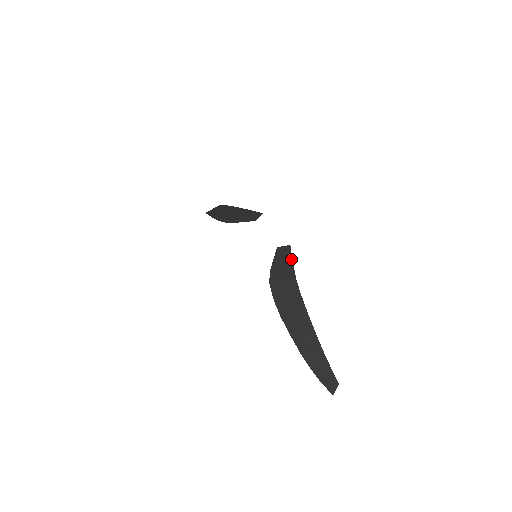
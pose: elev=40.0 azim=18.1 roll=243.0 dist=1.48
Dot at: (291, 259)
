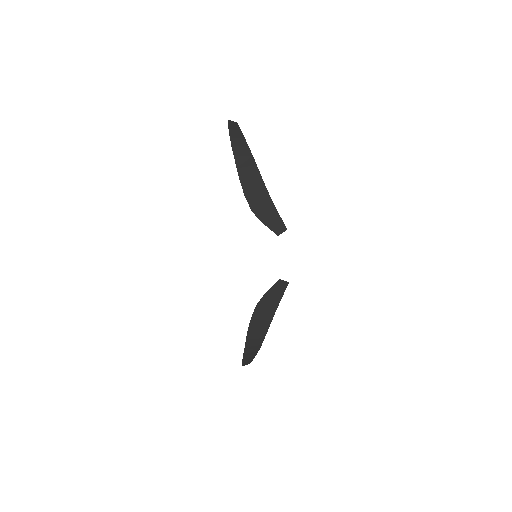
Dot at: (282, 295)
